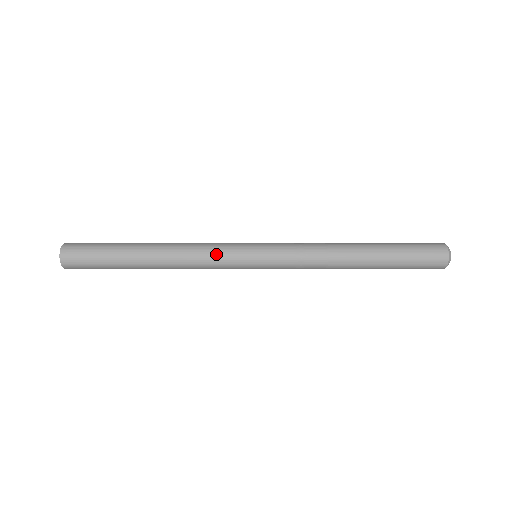
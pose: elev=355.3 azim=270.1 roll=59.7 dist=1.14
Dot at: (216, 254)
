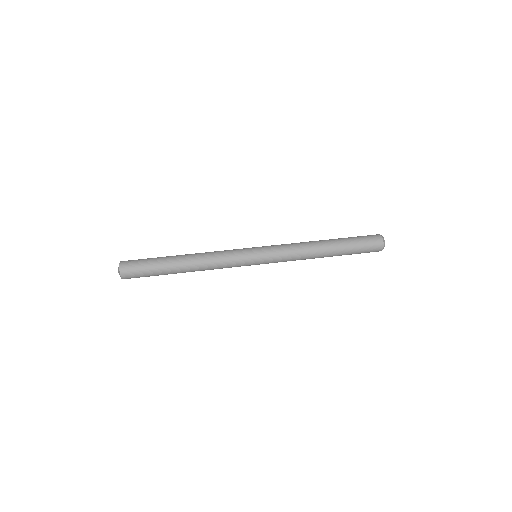
Dot at: (229, 255)
